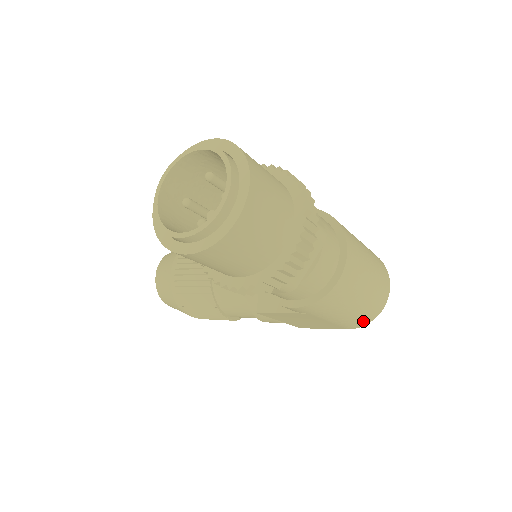
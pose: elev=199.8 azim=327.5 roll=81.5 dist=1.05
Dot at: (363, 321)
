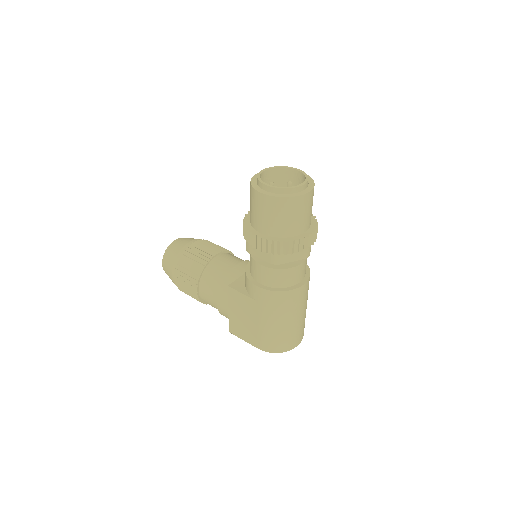
Dot at: (273, 346)
